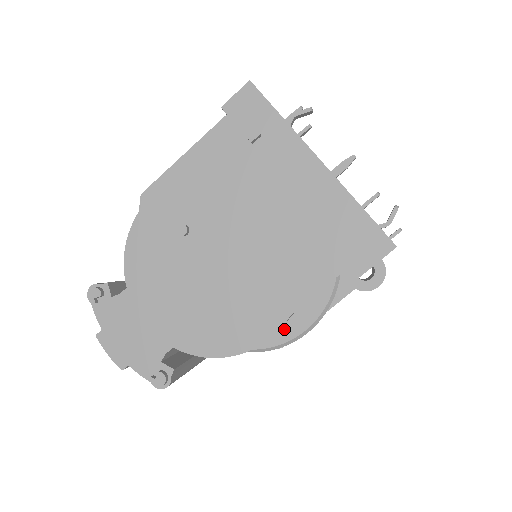
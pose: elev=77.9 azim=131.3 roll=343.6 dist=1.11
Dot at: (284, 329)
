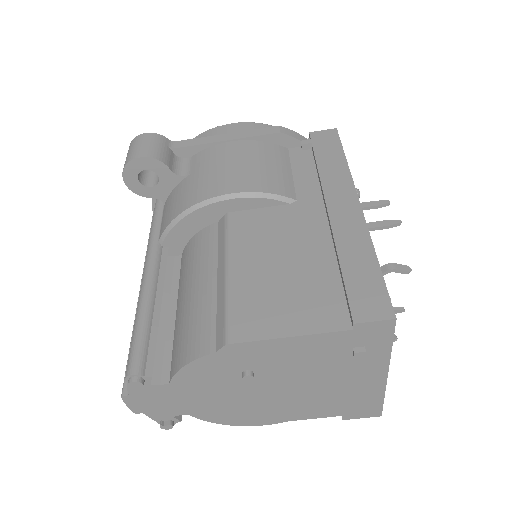
Dot at: occluded
